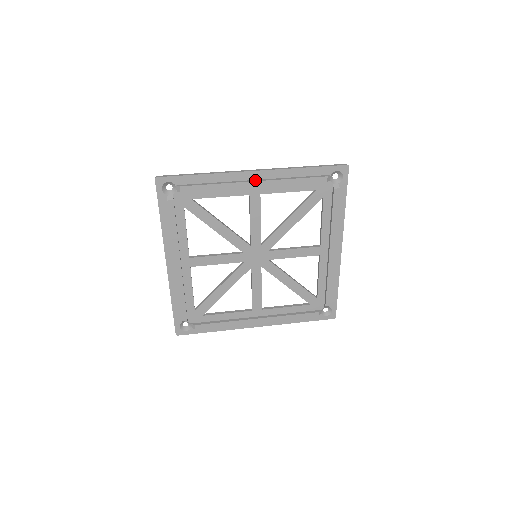
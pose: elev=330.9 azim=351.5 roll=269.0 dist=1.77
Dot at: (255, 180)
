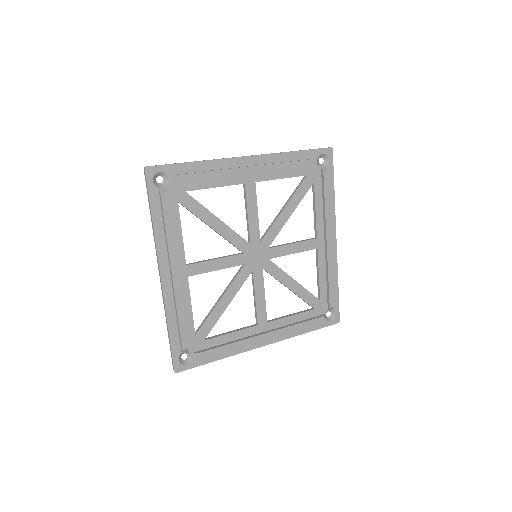
Dot at: (249, 166)
